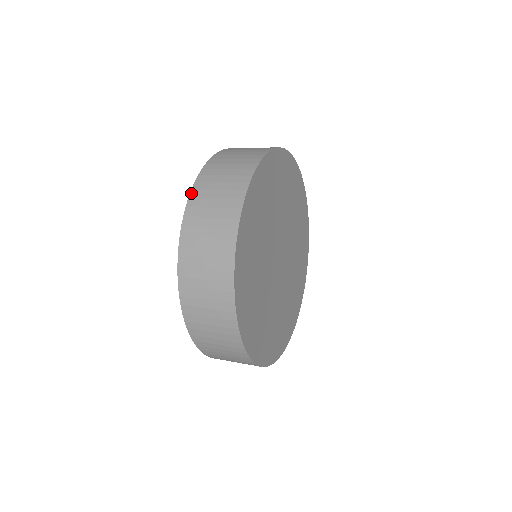
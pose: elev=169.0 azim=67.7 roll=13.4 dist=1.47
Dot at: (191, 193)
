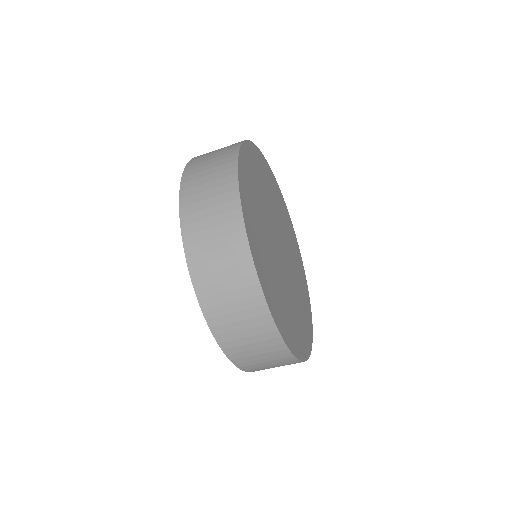
Dot at: (180, 211)
